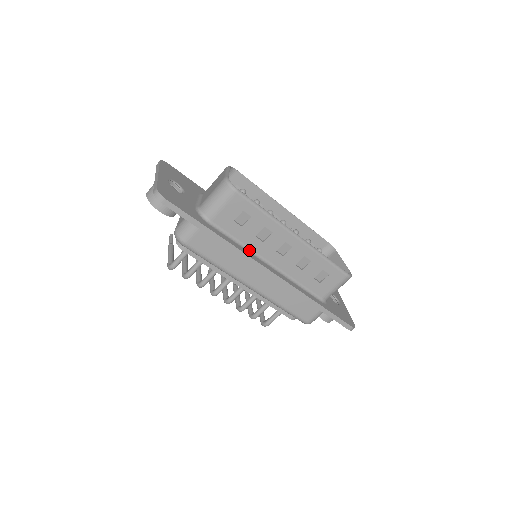
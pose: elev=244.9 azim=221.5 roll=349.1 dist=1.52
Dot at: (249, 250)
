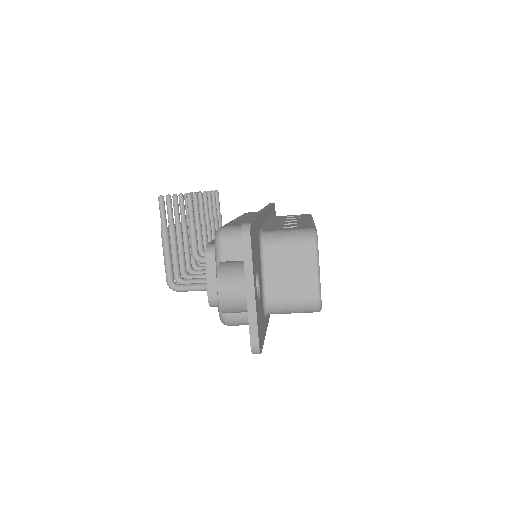
Dot at: occluded
